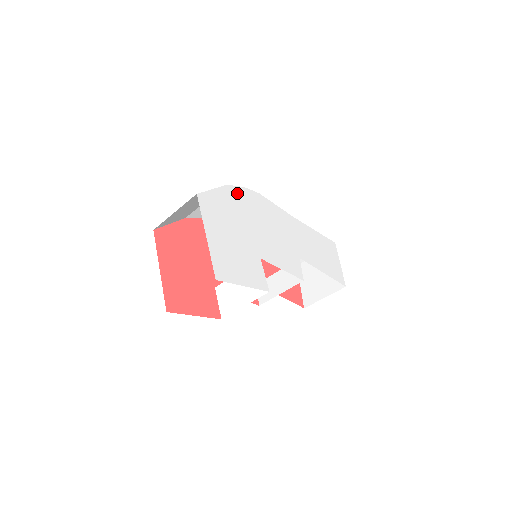
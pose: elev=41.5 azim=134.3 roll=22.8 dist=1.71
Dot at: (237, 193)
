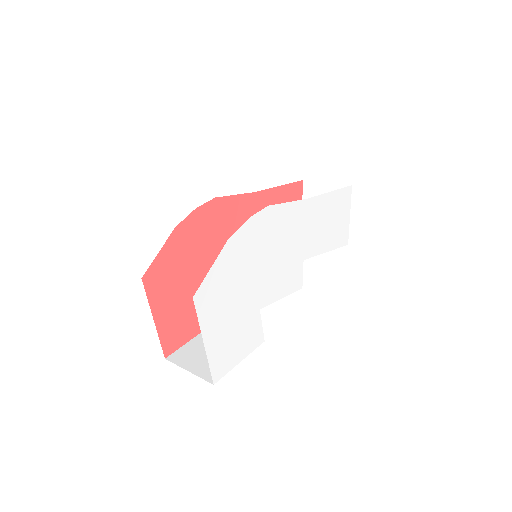
Dot at: (240, 239)
